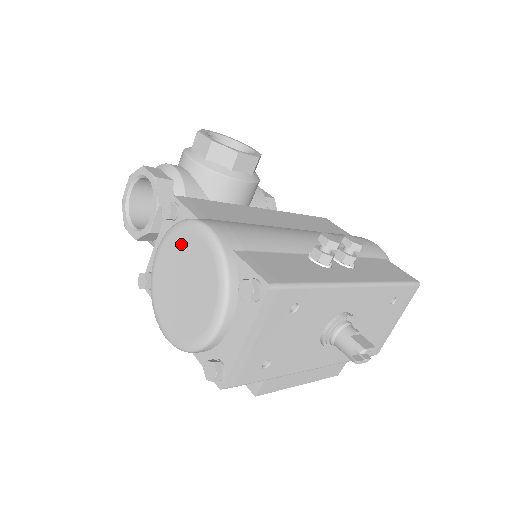
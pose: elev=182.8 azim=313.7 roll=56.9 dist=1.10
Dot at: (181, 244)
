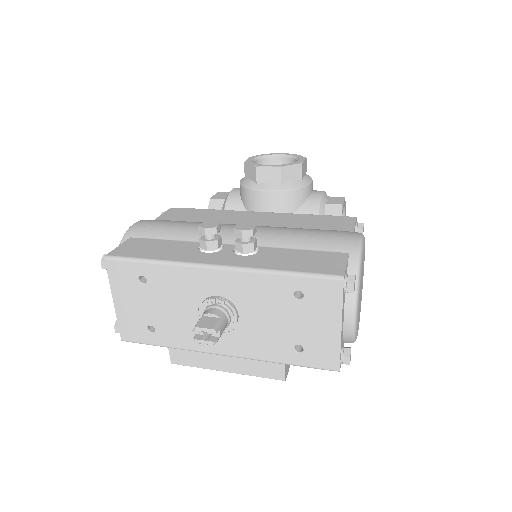
Dot at: occluded
